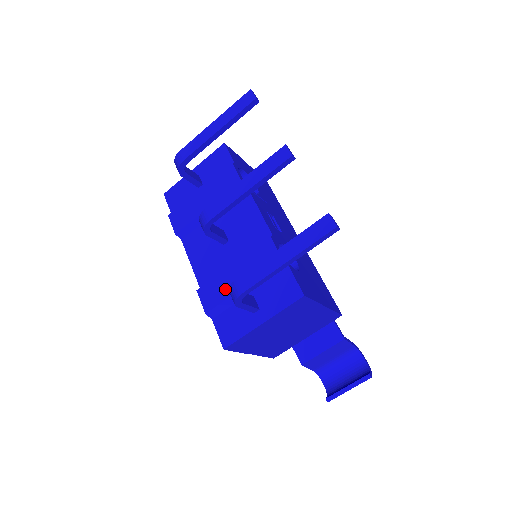
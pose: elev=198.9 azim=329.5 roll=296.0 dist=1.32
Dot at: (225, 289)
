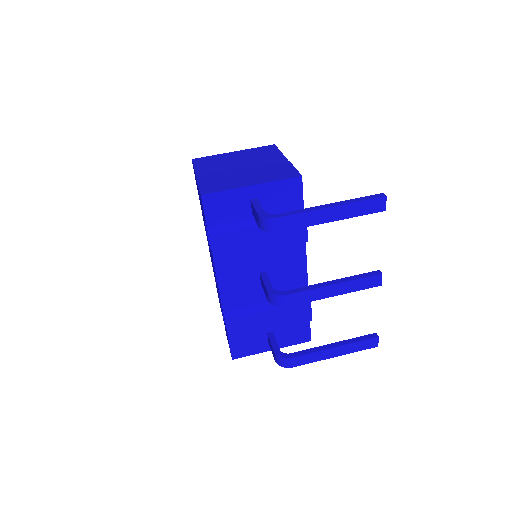
Dot at: (255, 327)
